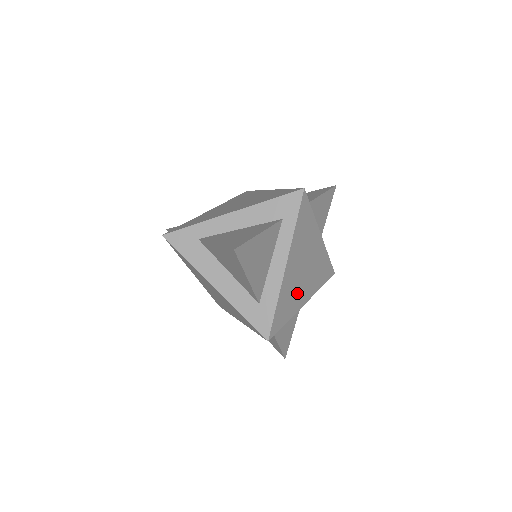
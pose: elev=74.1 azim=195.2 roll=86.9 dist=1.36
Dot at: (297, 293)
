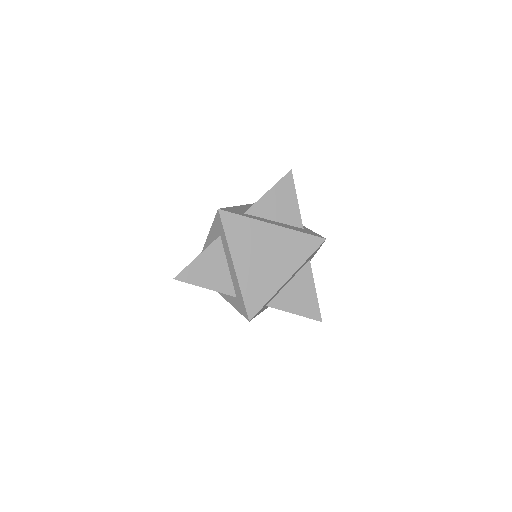
Dot at: (268, 277)
